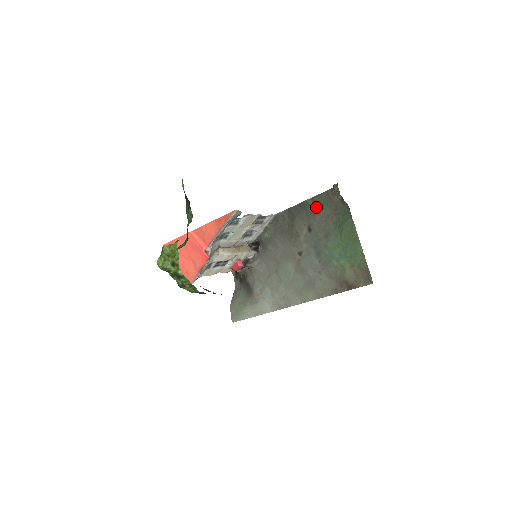
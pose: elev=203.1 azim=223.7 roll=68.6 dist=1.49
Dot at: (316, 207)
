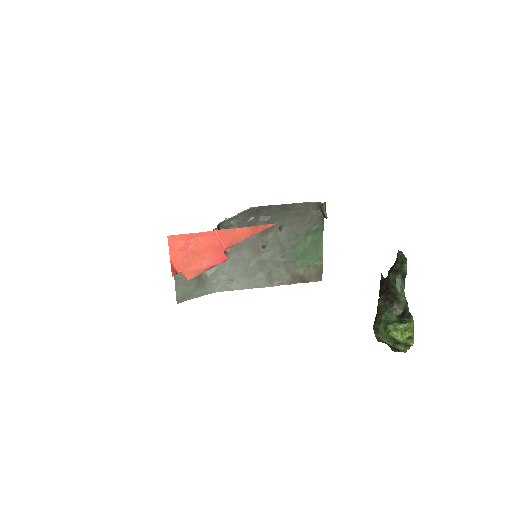
Dot at: (294, 212)
